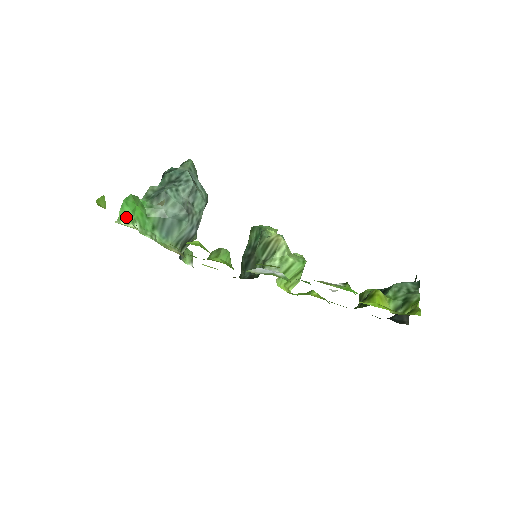
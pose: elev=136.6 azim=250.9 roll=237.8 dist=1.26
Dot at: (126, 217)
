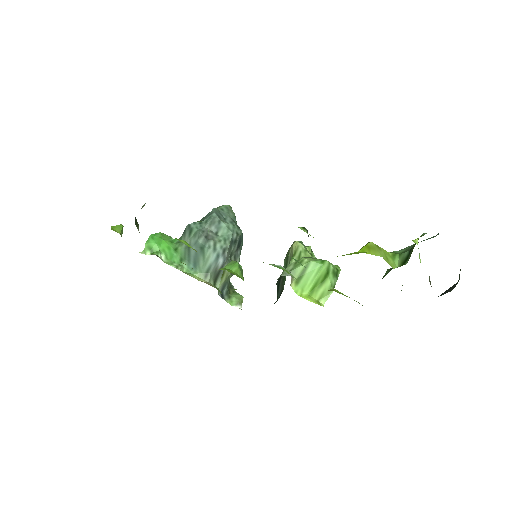
Dot at: (151, 249)
